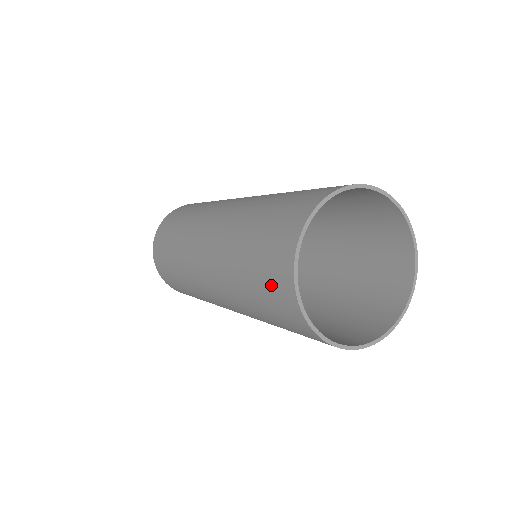
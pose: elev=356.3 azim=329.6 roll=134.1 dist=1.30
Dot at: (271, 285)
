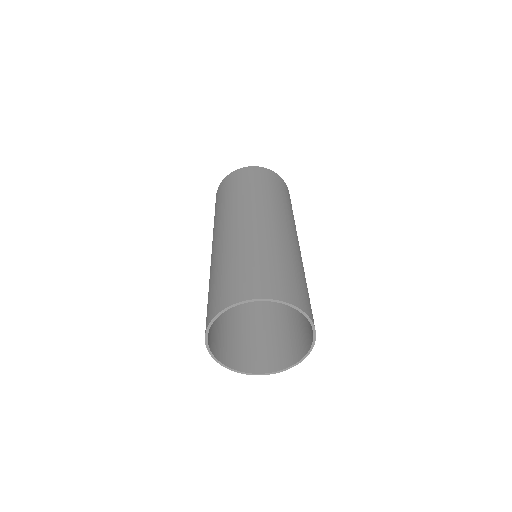
Dot at: (221, 345)
